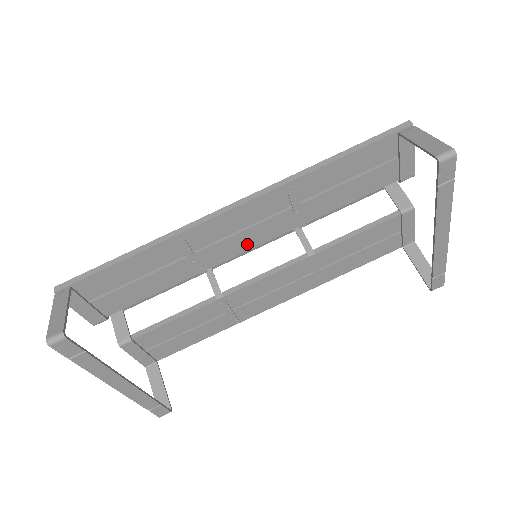
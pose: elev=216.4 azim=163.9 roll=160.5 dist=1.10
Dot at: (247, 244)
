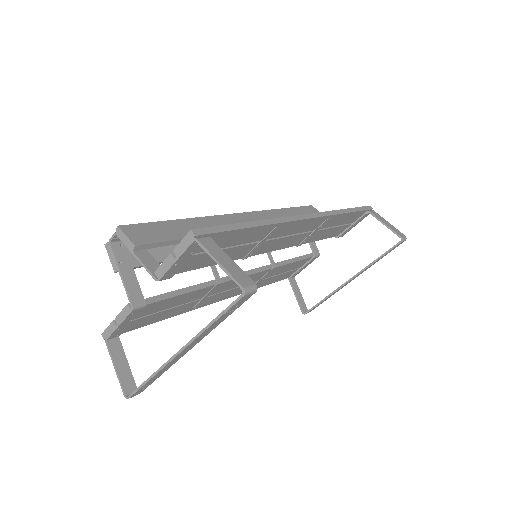
Dot at: (278, 246)
